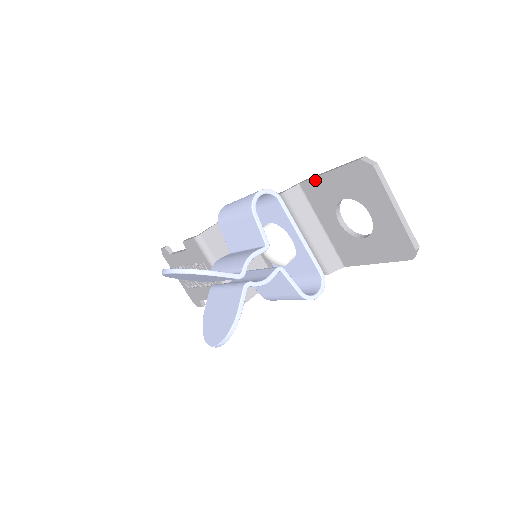
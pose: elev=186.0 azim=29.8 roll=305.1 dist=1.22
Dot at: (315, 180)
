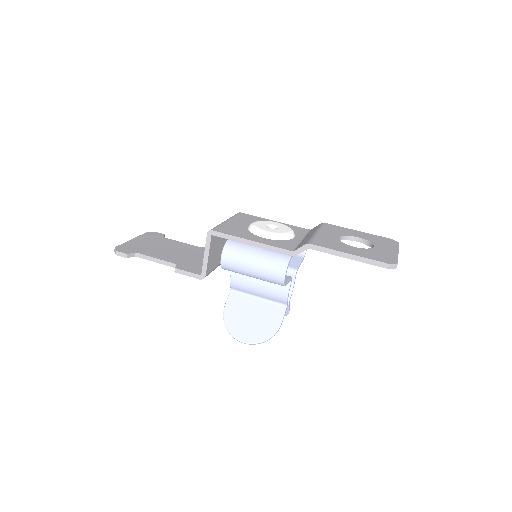
Dot at: occluded
